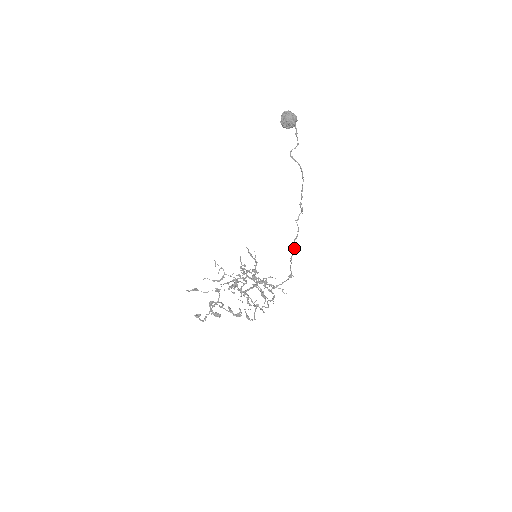
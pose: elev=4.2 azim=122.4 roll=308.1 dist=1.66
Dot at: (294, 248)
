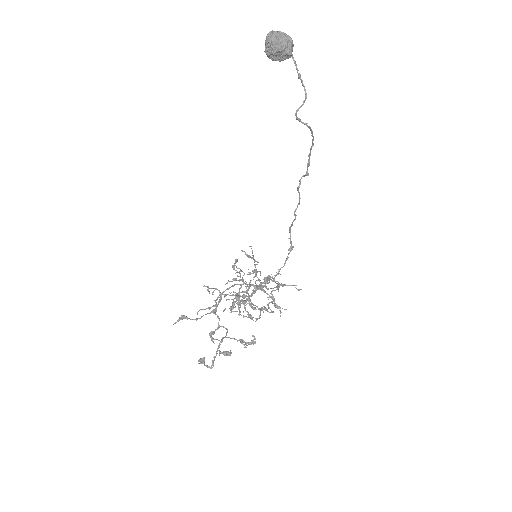
Dot at: (295, 219)
